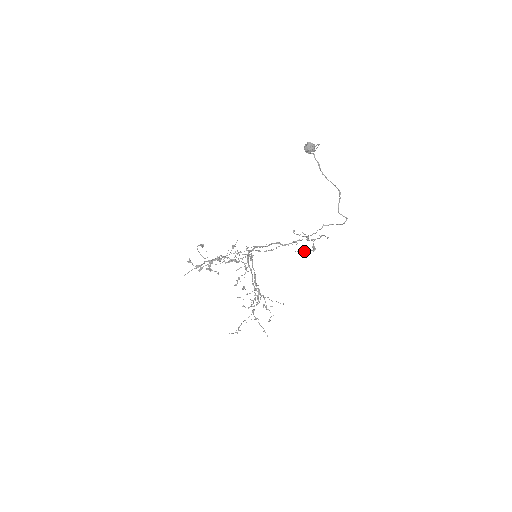
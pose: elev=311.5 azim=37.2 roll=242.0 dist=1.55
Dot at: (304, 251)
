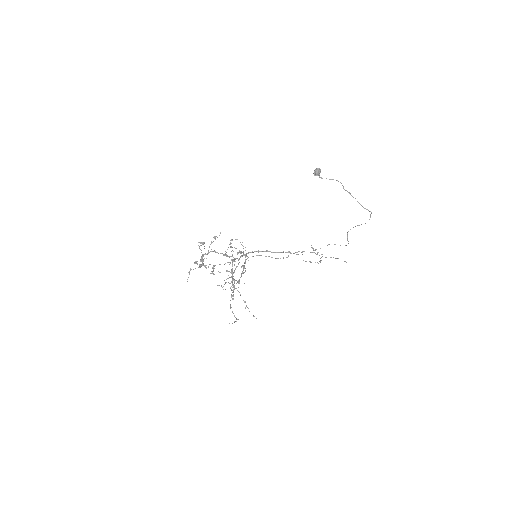
Dot at: occluded
